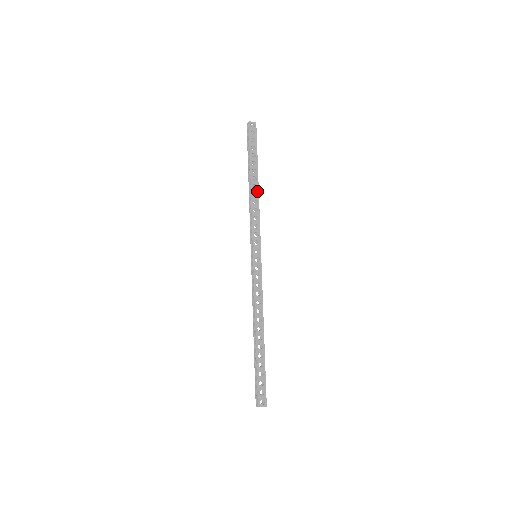
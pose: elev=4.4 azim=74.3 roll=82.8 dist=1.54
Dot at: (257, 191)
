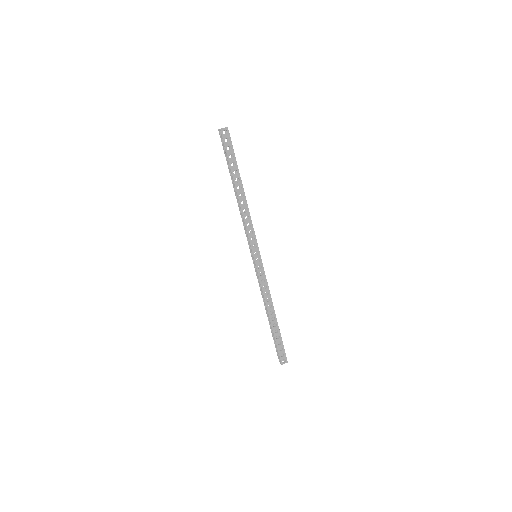
Dot at: (245, 199)
